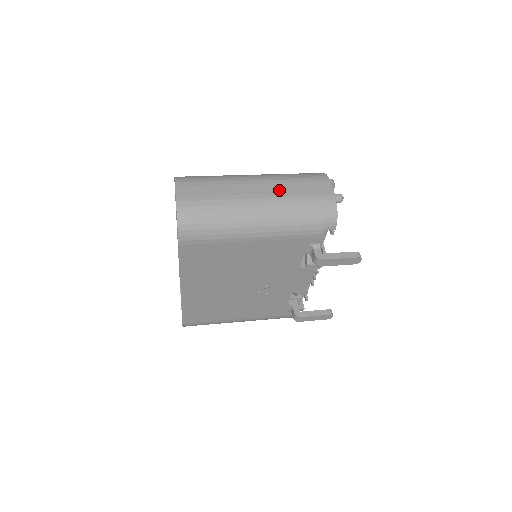
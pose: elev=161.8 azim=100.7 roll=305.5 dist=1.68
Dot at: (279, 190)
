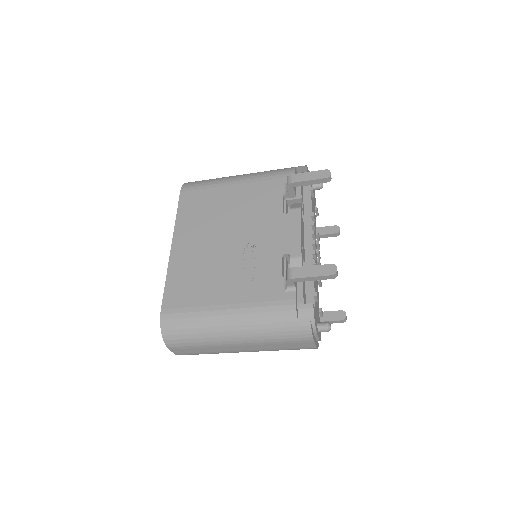
Dot at: occluded
